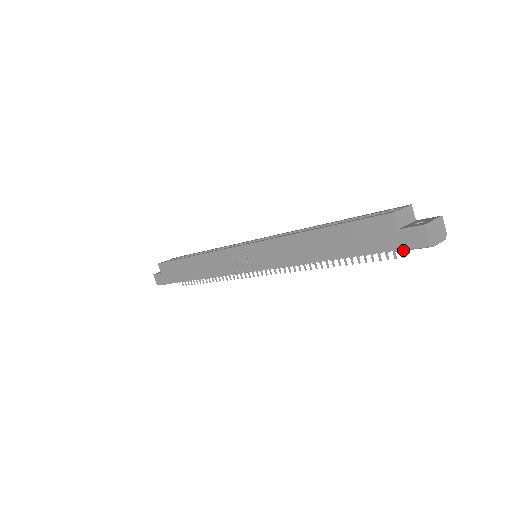
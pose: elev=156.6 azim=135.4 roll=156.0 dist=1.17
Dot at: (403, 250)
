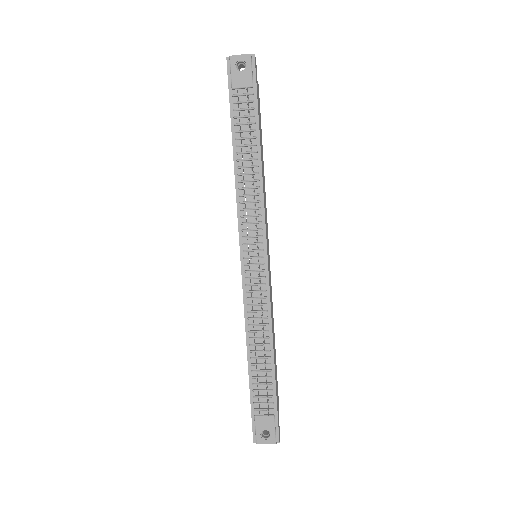
Dot at: (231, 81)
